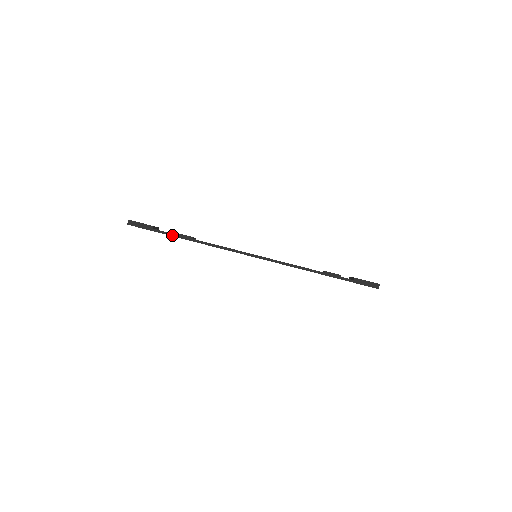
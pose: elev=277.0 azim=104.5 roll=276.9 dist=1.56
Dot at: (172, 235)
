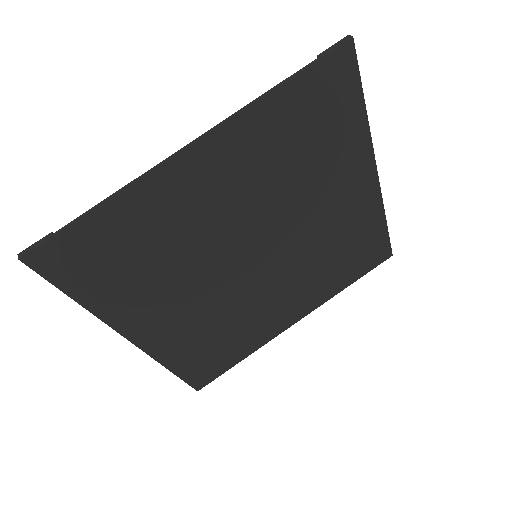
Dot at: (80, 217)
